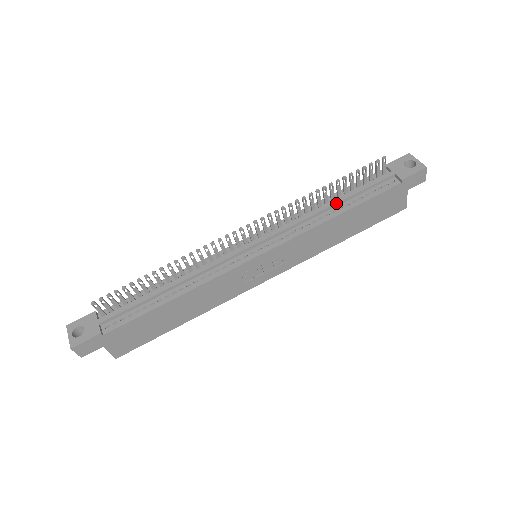
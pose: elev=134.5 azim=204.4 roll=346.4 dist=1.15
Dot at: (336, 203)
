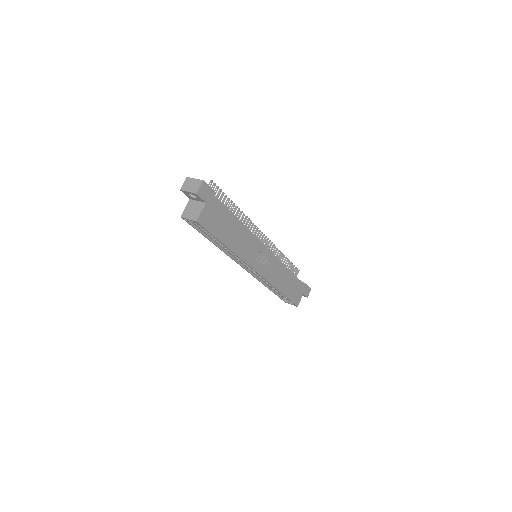
Dot at: occluded
